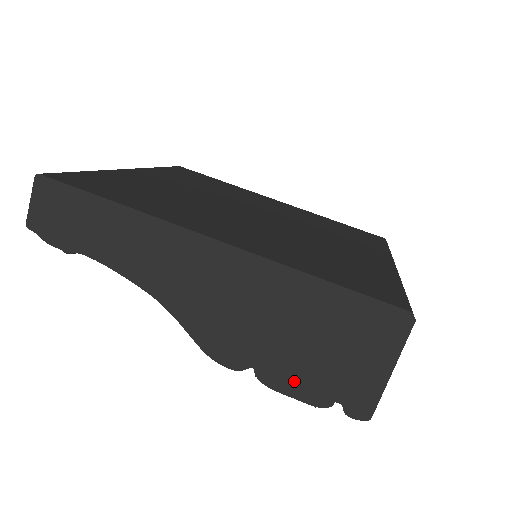
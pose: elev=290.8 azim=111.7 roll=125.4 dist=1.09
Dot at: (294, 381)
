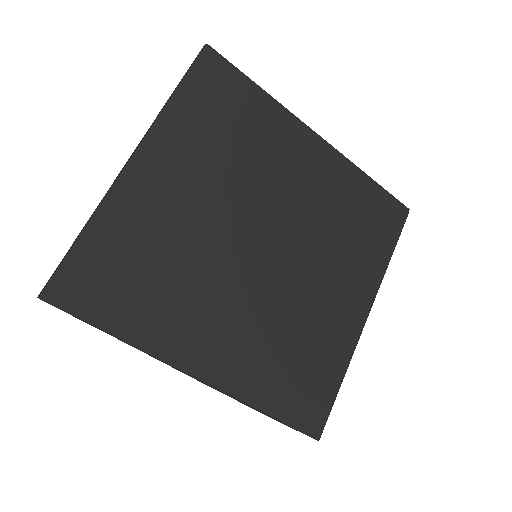
Dot at: occluded
